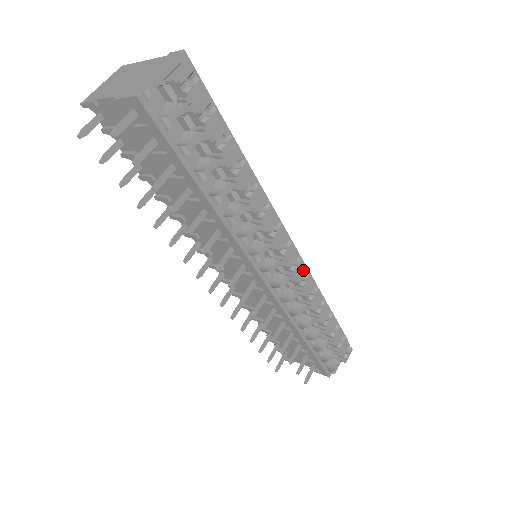
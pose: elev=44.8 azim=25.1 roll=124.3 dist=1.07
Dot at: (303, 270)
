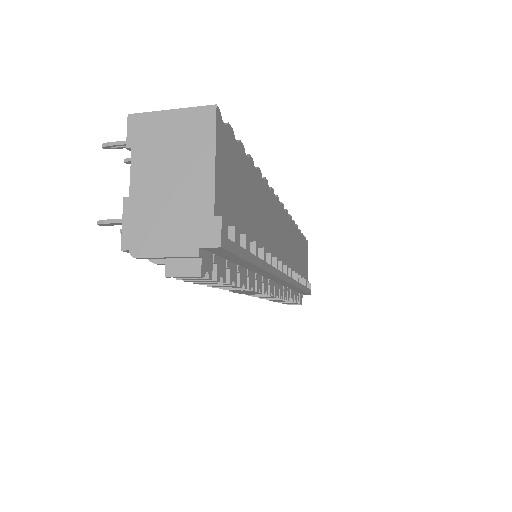
Dot at: (275, 298)
